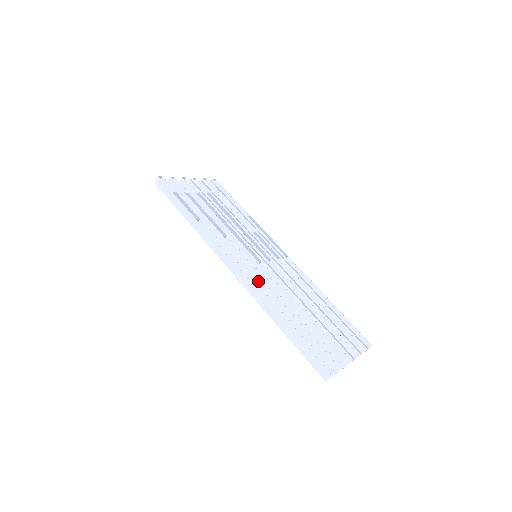
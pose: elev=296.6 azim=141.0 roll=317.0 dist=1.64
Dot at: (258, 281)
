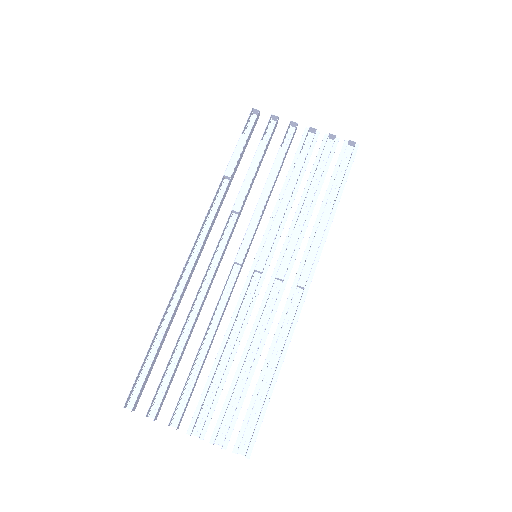
Dot at: (204, 277)
